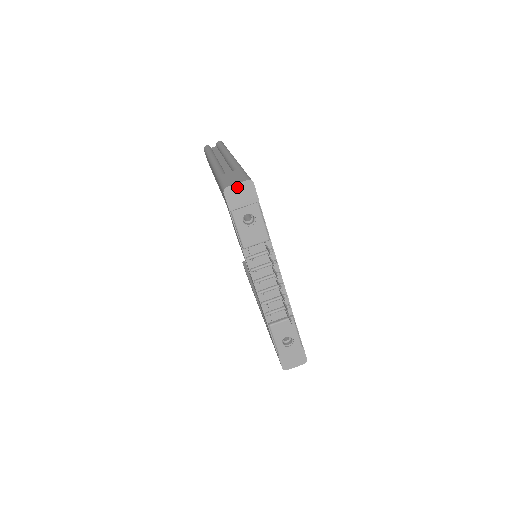
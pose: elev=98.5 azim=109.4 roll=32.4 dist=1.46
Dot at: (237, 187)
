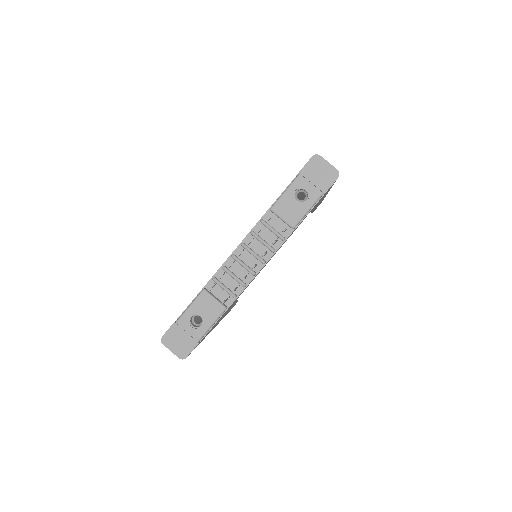
Dot at: (325, 165)
